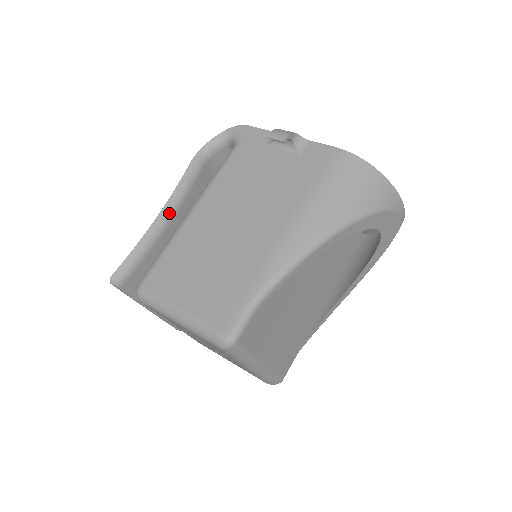
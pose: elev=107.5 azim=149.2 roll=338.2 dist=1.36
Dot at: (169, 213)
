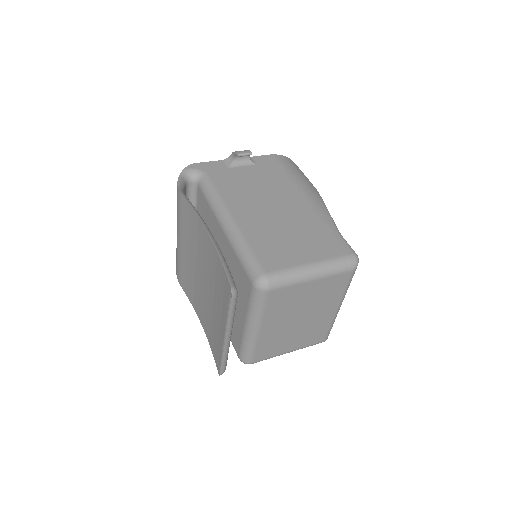
Dot at: occluded
